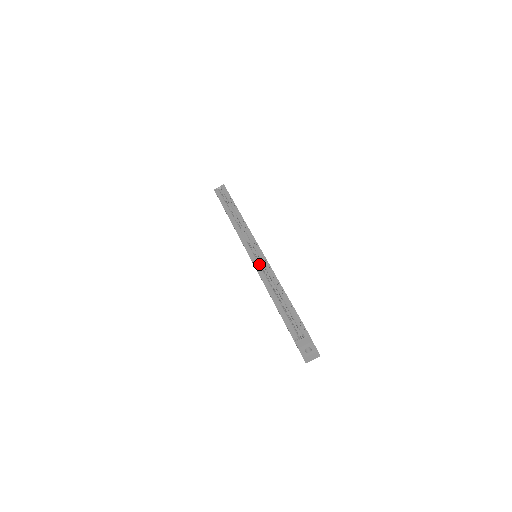
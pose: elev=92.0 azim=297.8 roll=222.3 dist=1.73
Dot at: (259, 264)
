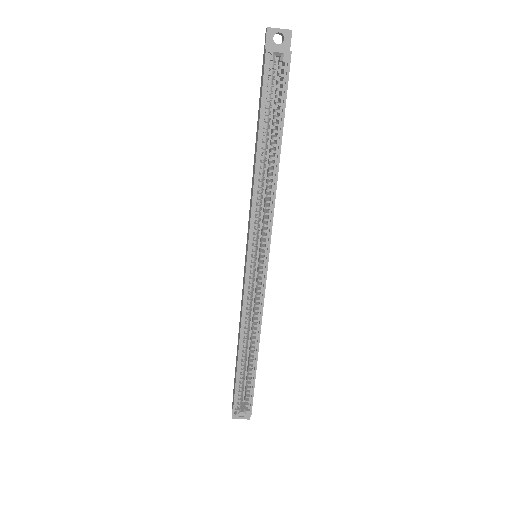
Dot at: (251, 291)
